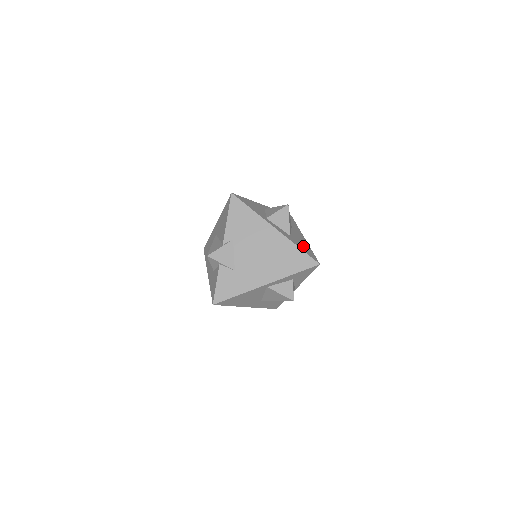
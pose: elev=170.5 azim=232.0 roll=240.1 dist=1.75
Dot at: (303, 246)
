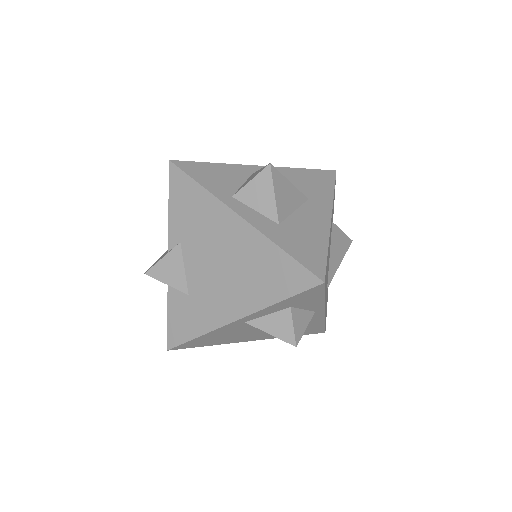
Dot at: (303, 242)
